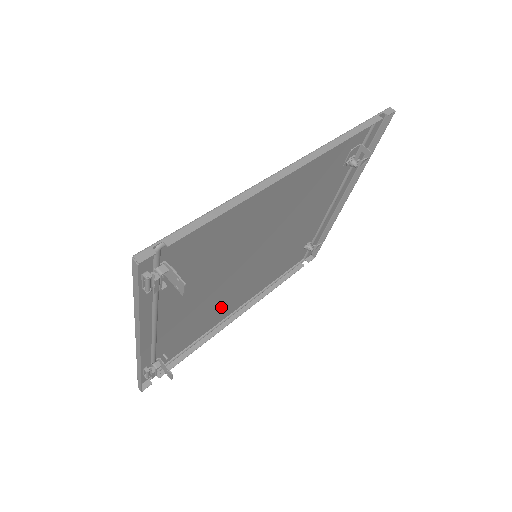
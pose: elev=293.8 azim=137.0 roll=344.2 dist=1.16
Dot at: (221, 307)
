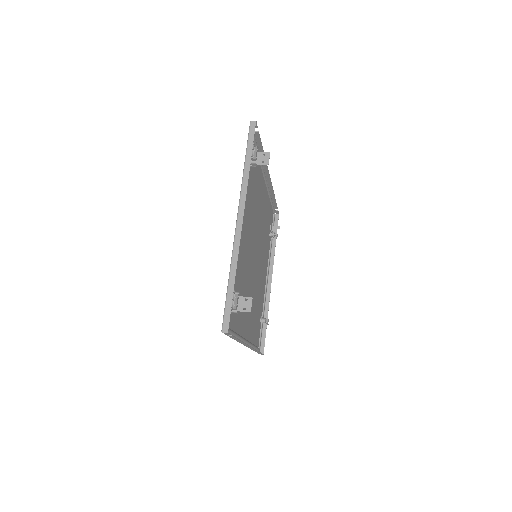
Dot at: occluded
